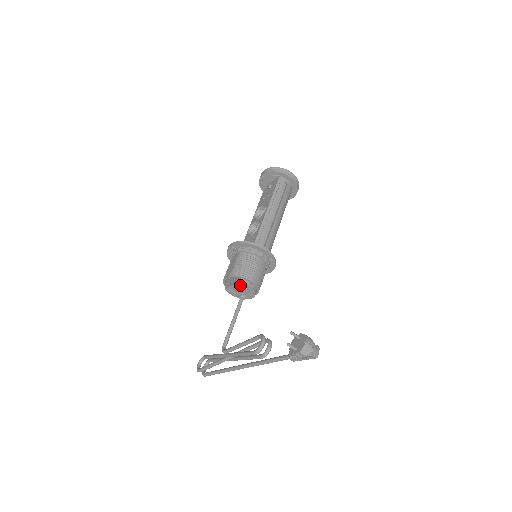
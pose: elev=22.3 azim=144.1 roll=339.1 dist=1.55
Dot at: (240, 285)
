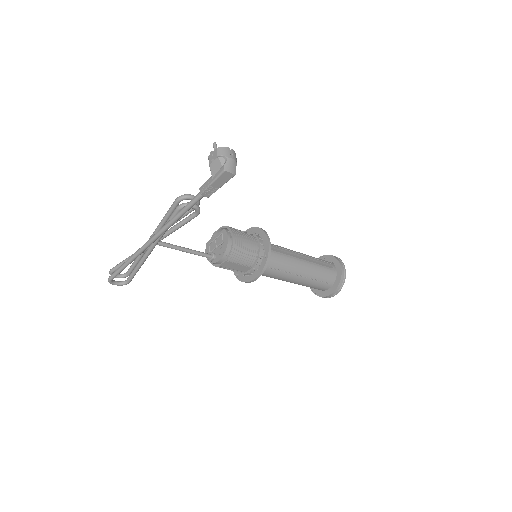
Dot at: (222, 235)
